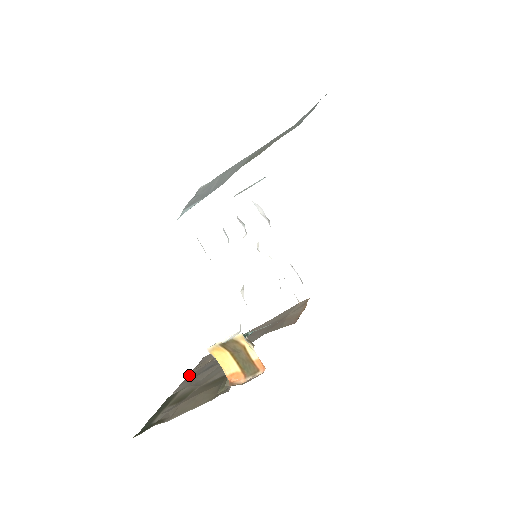
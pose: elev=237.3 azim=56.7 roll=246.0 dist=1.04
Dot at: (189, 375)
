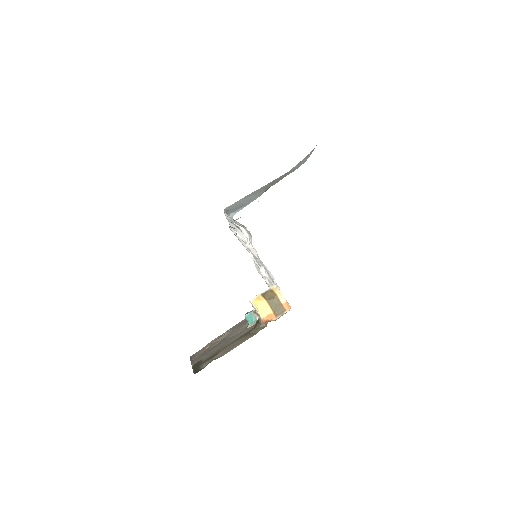
Dot at: (192, 360)
